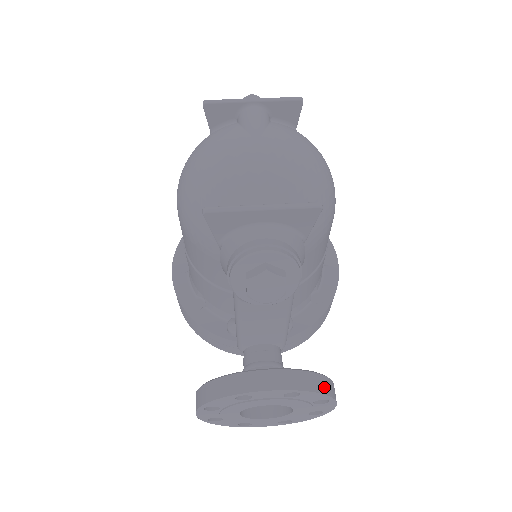
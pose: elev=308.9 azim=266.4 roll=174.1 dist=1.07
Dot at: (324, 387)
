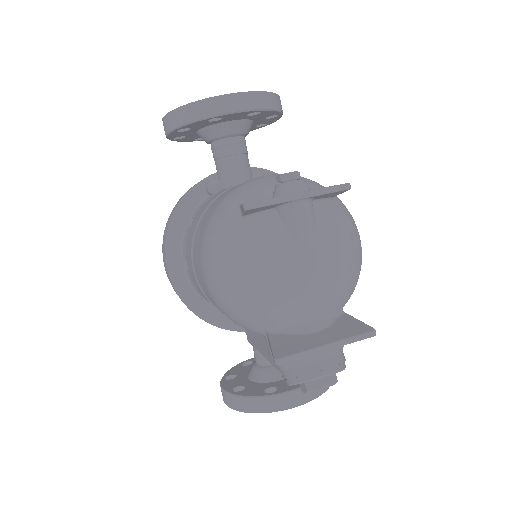
Dot at: occluded
